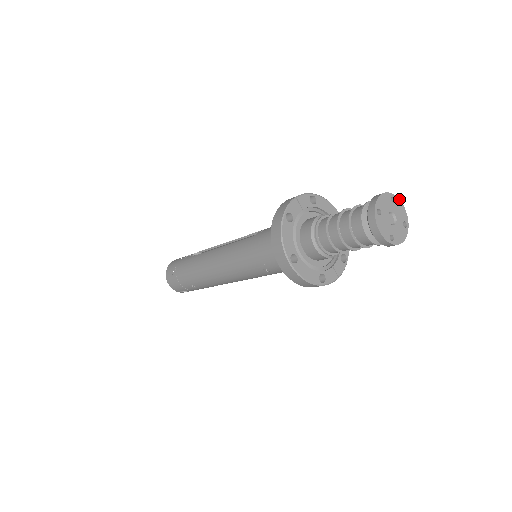
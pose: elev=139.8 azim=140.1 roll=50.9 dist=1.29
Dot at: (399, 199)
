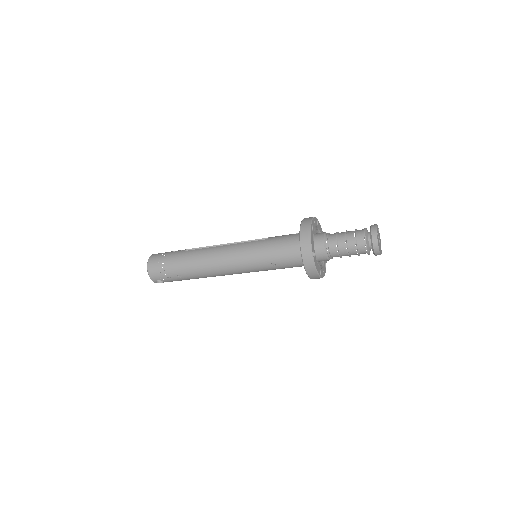
Dot at: occluded
